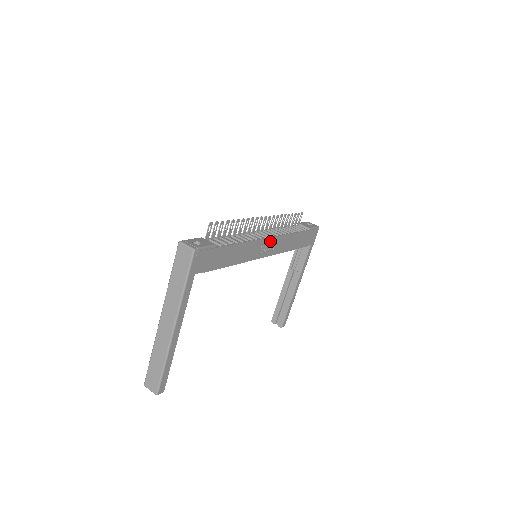
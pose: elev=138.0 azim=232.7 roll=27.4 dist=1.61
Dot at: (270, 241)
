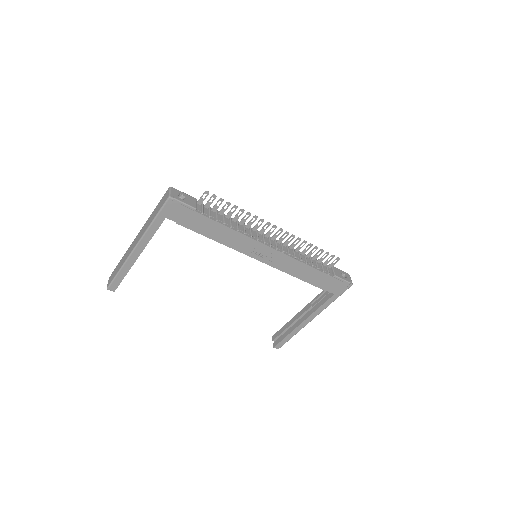
Dot at: (270, 250)
